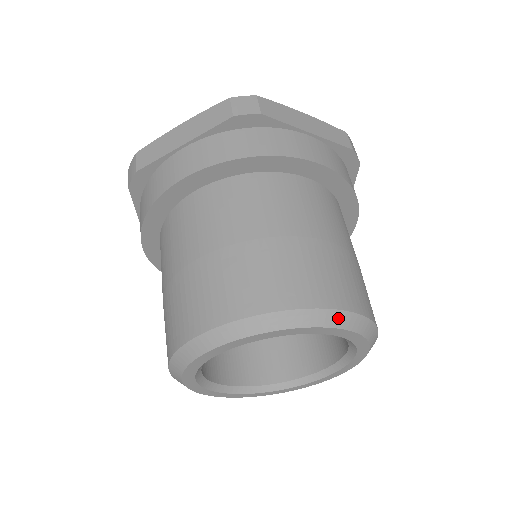
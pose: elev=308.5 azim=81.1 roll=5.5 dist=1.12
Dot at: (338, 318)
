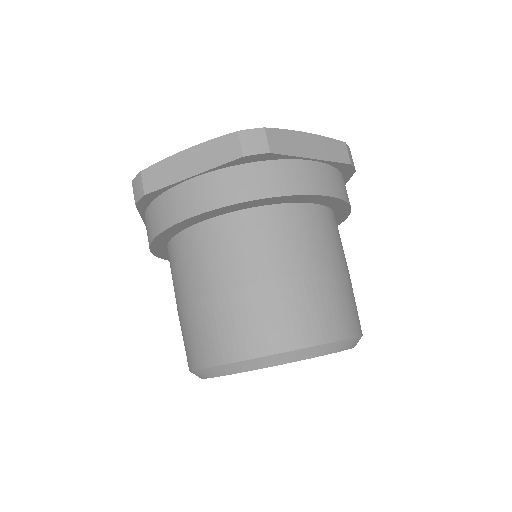
Dot at: (335, 347)
